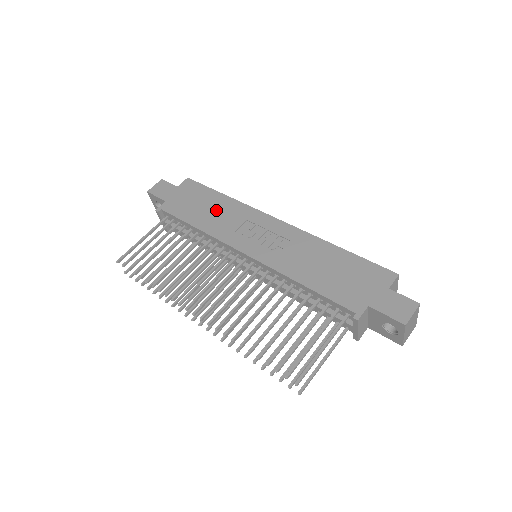
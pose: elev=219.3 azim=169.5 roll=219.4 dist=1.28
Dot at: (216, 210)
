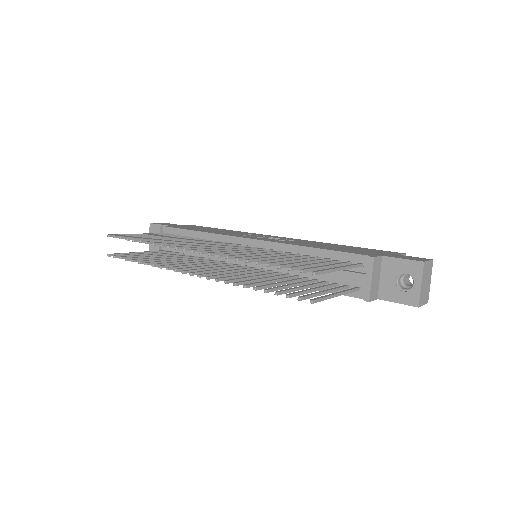
Dot at: (219, 230)
